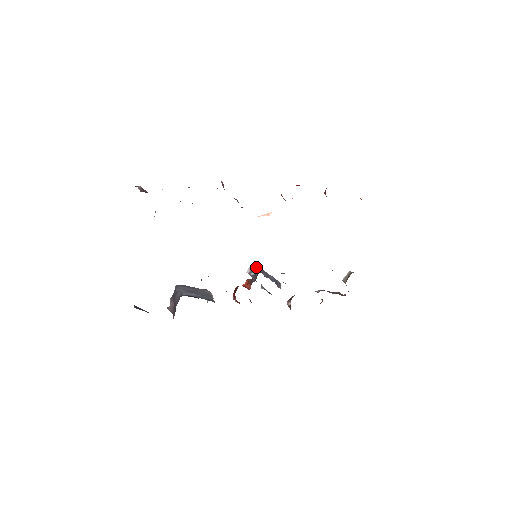
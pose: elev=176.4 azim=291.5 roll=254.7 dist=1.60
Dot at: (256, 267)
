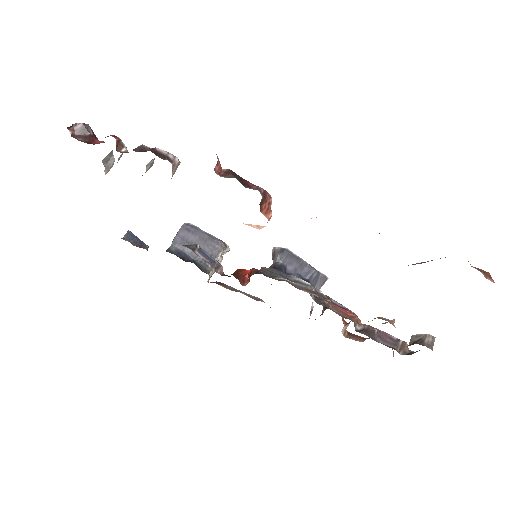
Dot at: (281, 253)
